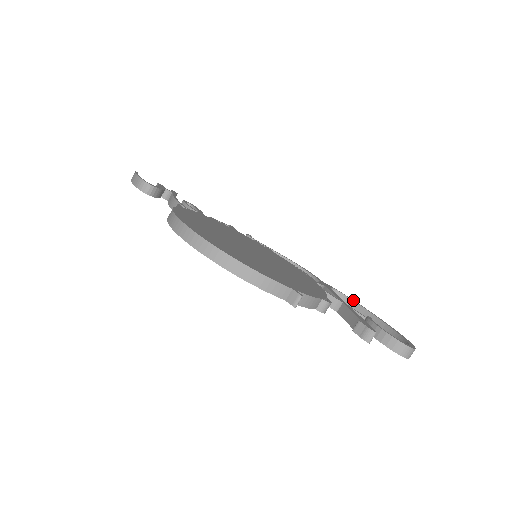
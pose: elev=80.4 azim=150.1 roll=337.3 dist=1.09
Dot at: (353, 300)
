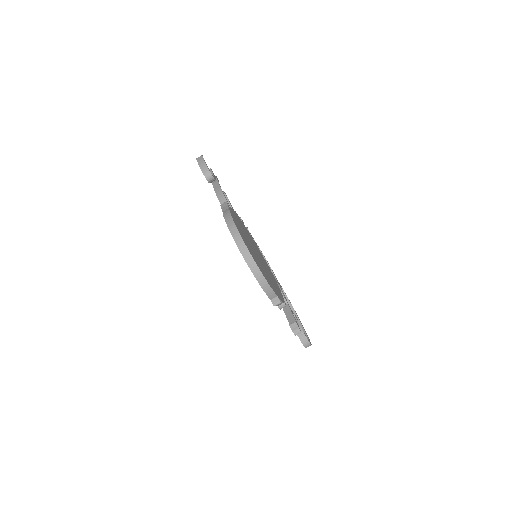
Dot at: occluded
